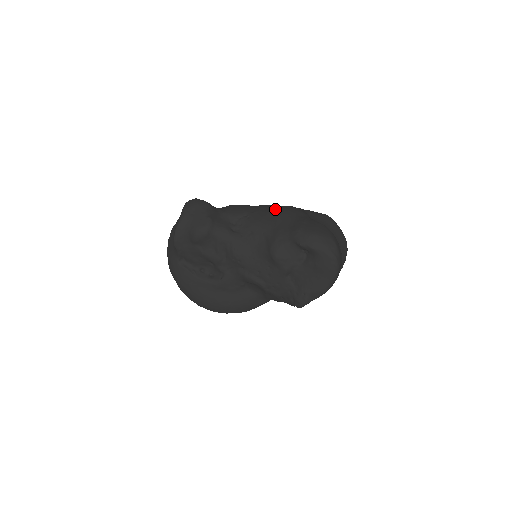
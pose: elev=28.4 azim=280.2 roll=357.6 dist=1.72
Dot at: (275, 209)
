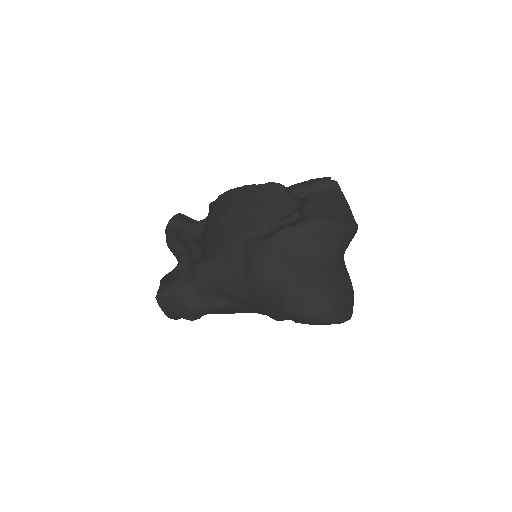
Dot at: (246, 272)
